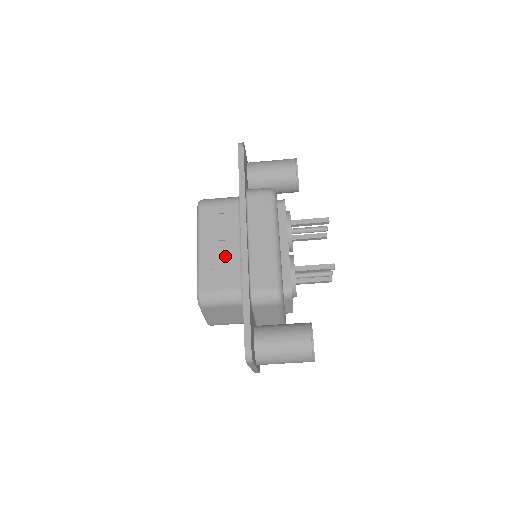
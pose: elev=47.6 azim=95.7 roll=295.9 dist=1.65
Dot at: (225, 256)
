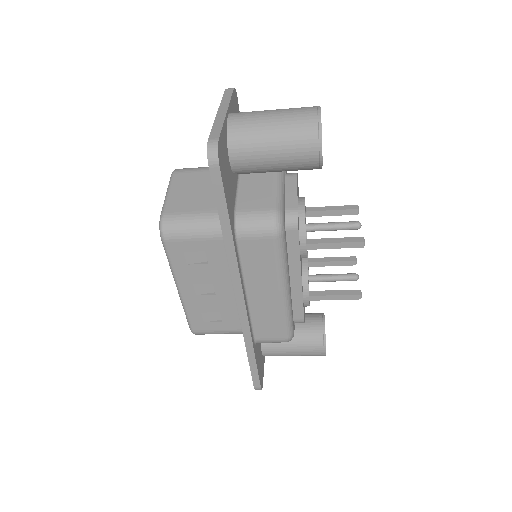
Dot at: (217, 301)
